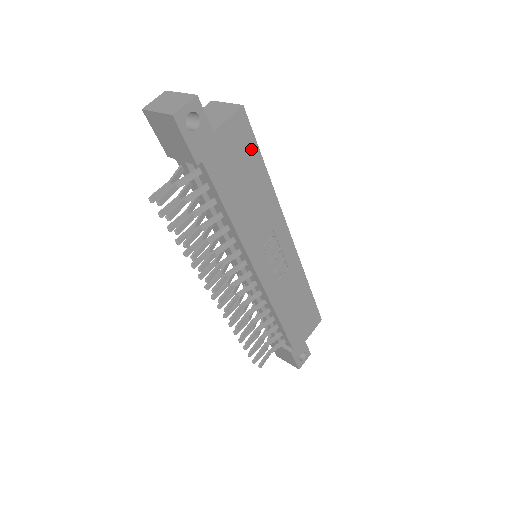
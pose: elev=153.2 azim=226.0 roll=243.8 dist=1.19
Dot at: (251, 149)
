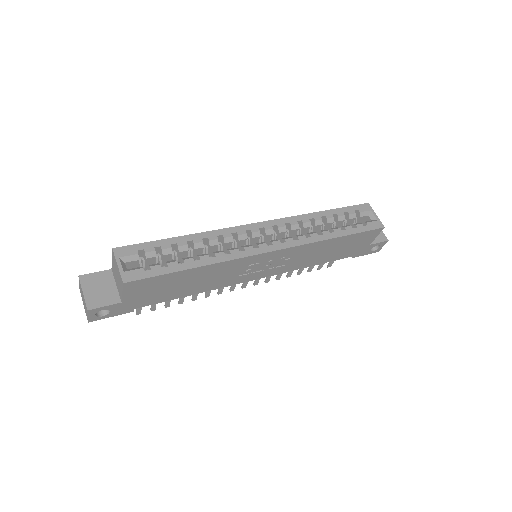
Dot at: (162, 279)
